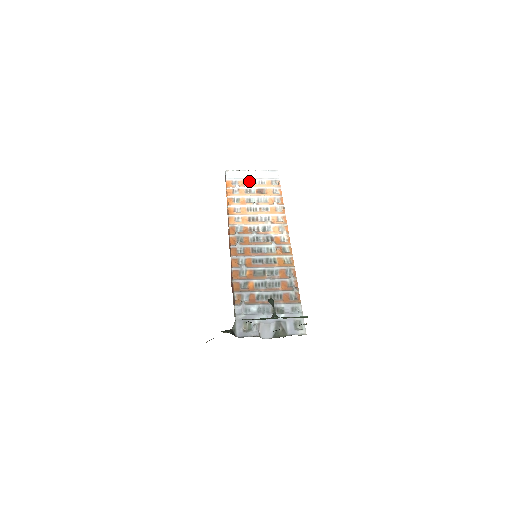
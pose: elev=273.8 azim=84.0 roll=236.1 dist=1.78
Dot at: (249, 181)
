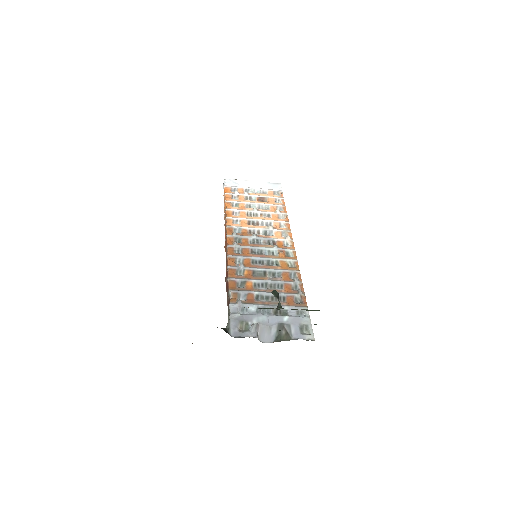
Dot at: (249, 190)
